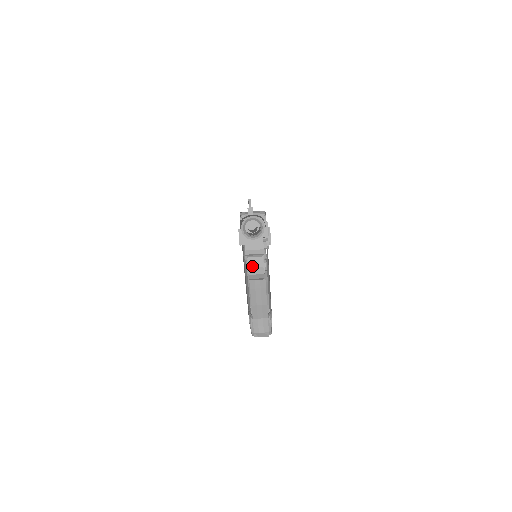
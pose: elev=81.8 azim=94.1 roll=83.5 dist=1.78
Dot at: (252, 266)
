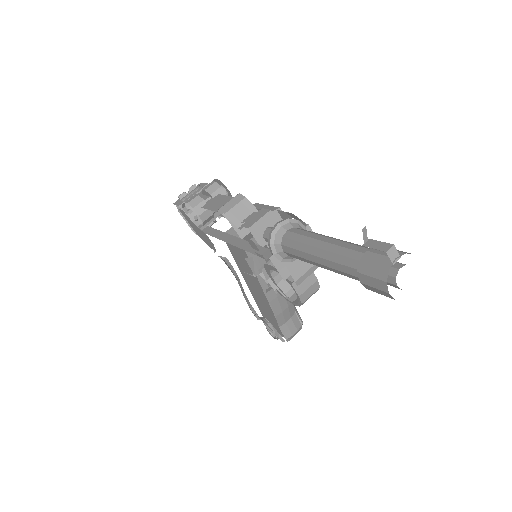
Dot at: (303, 290)
